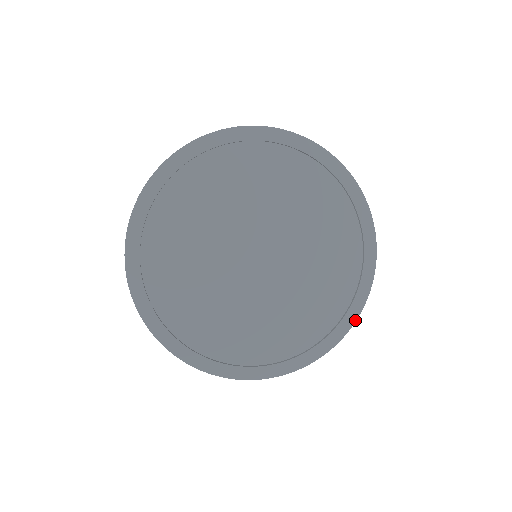
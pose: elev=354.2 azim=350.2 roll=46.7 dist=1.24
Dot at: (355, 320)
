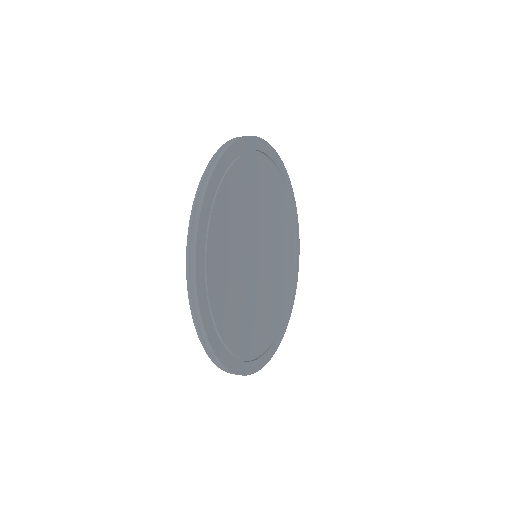
Dot at: occluded
